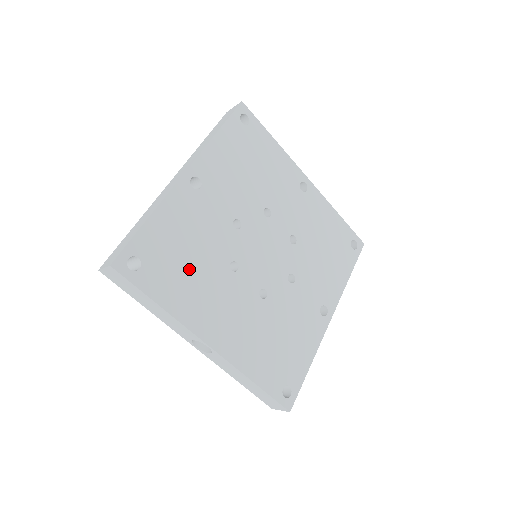
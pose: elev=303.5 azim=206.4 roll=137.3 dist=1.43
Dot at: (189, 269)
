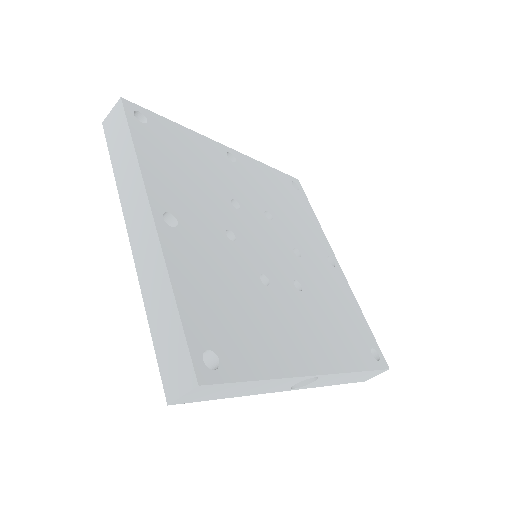
Dot at: (246, 317)
